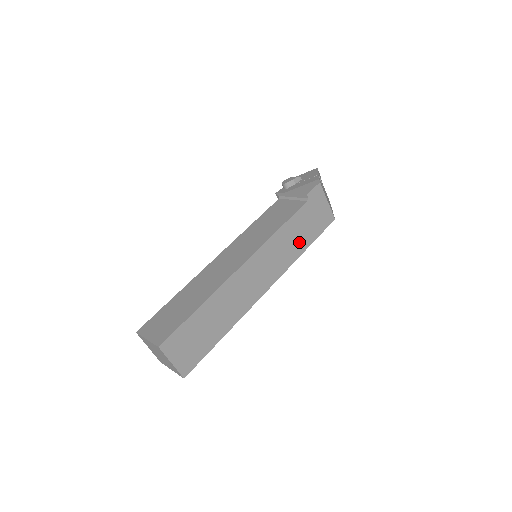
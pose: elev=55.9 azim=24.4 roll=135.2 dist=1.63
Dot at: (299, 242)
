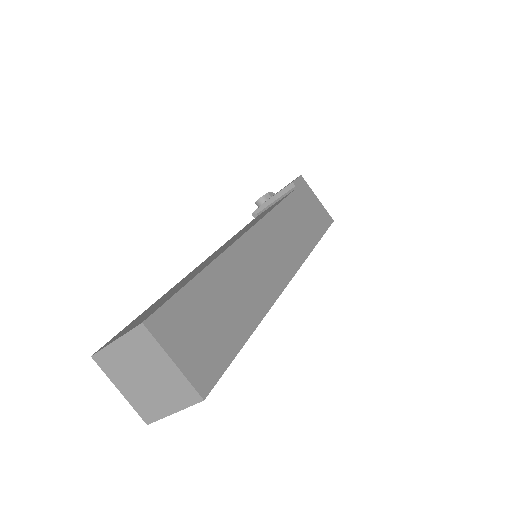
Dot at: (305, 232)
